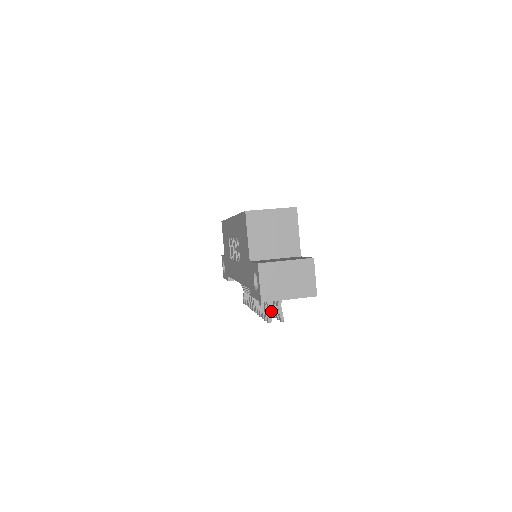
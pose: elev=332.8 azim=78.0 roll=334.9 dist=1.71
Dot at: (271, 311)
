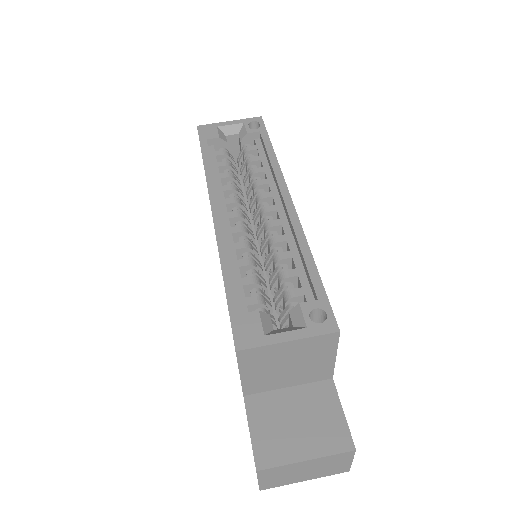
Dot at: occluded
